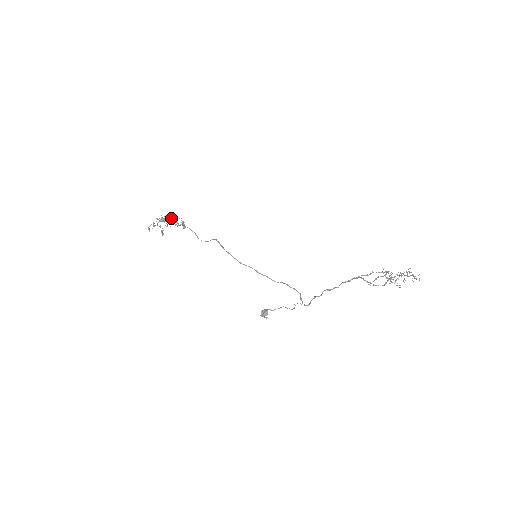
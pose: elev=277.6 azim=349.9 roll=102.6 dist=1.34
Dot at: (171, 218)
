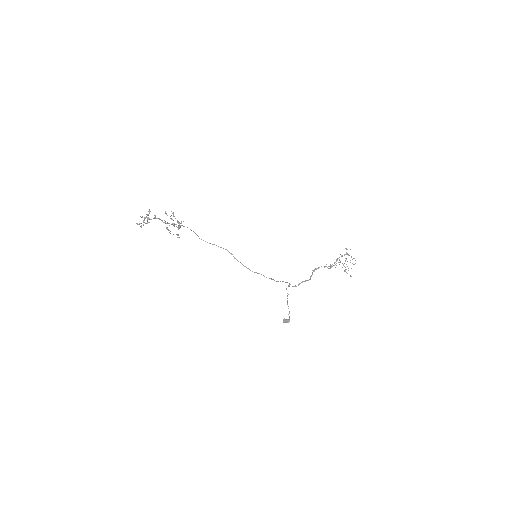
Dot at: occluded
